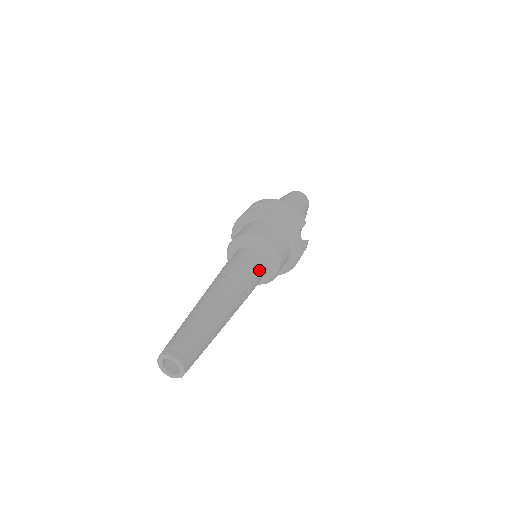
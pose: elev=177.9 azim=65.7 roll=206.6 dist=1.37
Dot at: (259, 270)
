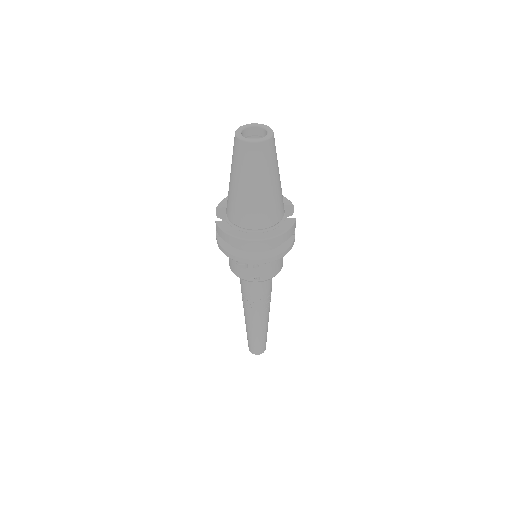
Dot at: occluded
